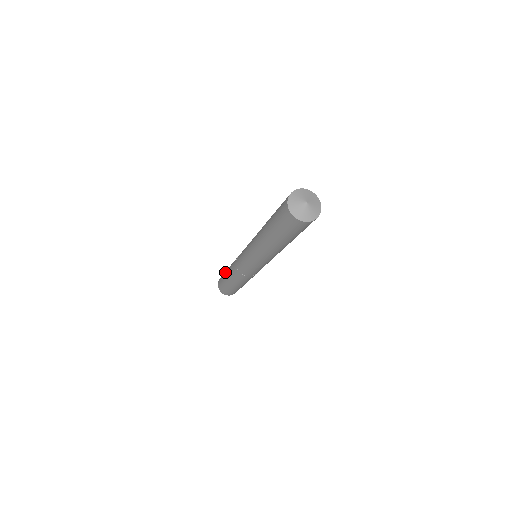
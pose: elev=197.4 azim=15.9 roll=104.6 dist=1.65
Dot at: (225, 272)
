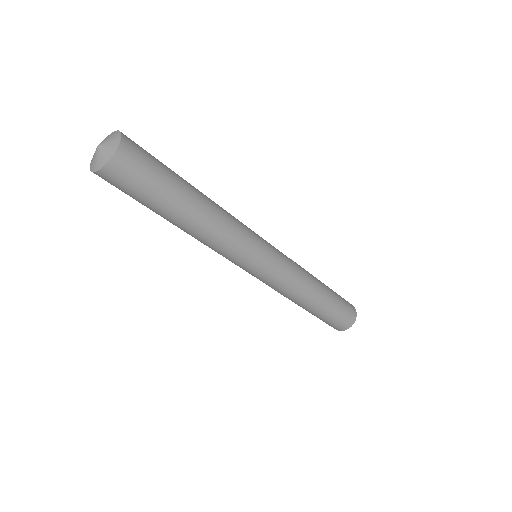
Dot at: occluded
